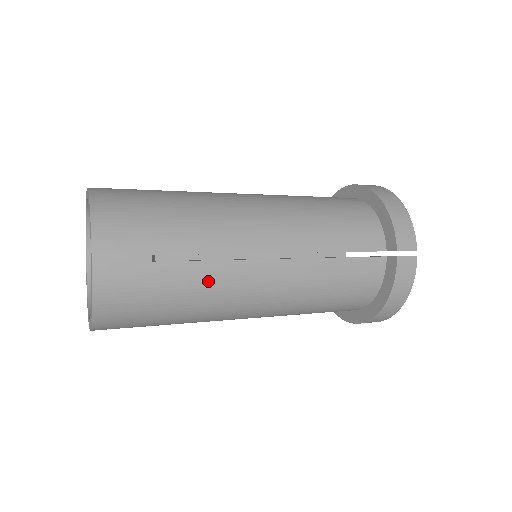
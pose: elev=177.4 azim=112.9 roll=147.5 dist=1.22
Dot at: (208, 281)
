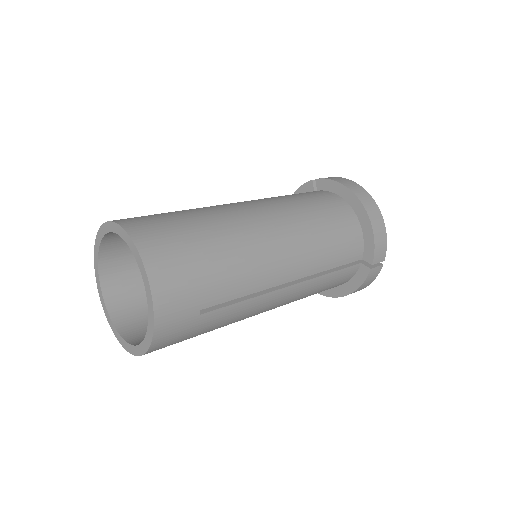
Dot at: (236, 314)
